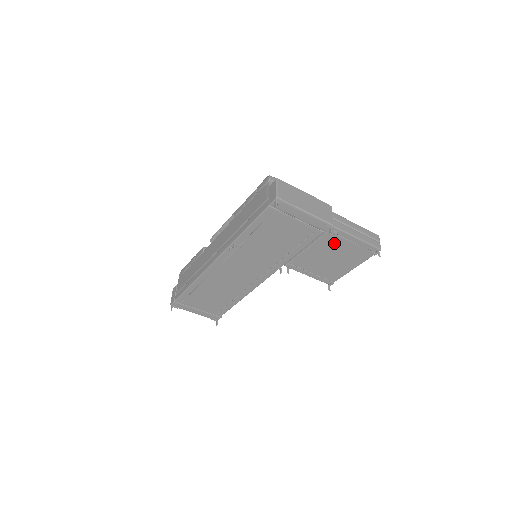
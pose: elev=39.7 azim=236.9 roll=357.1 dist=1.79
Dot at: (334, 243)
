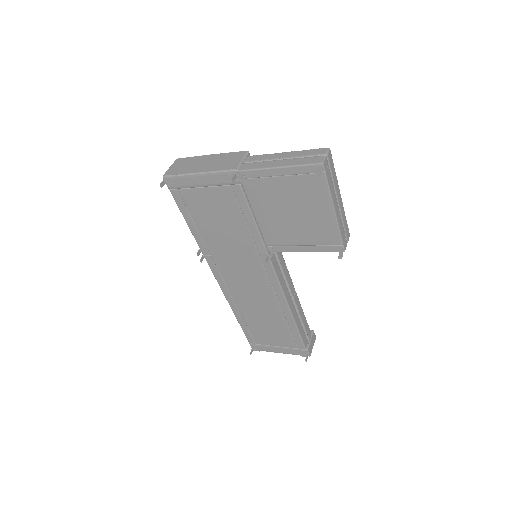
Dot at: (267, 191)
